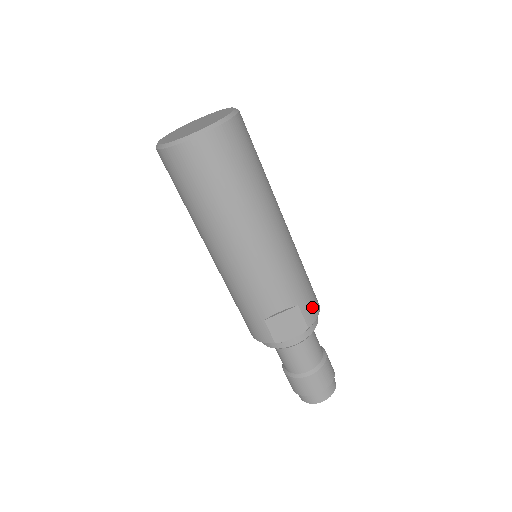
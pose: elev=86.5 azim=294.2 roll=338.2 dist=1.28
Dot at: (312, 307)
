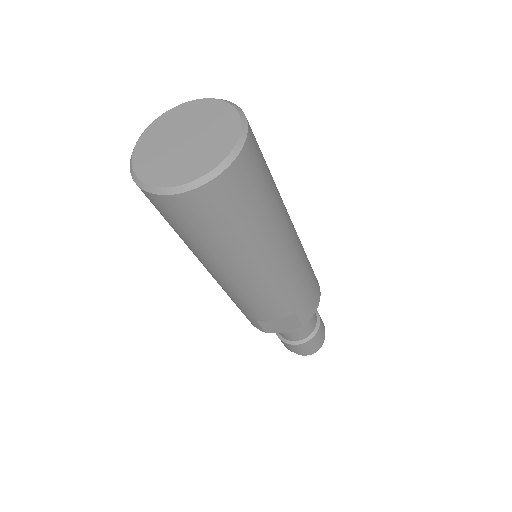
Dot at: (310, 308)
